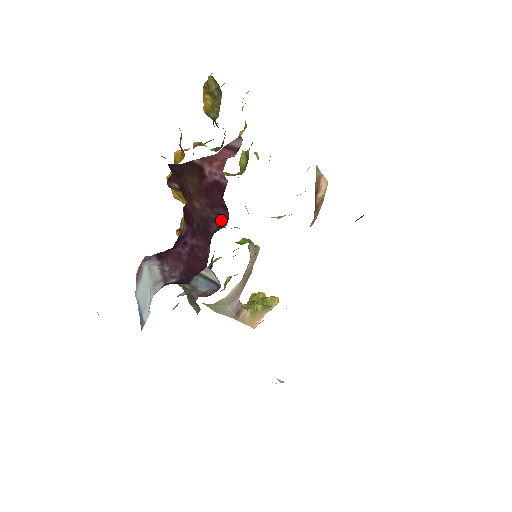
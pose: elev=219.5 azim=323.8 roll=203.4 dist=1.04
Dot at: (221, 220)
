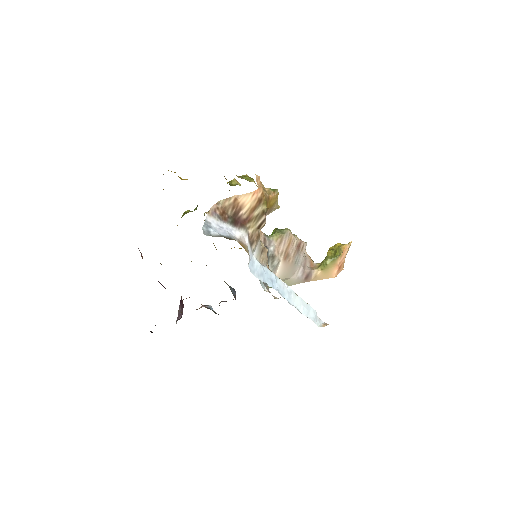
Dot at: (164, 287)
